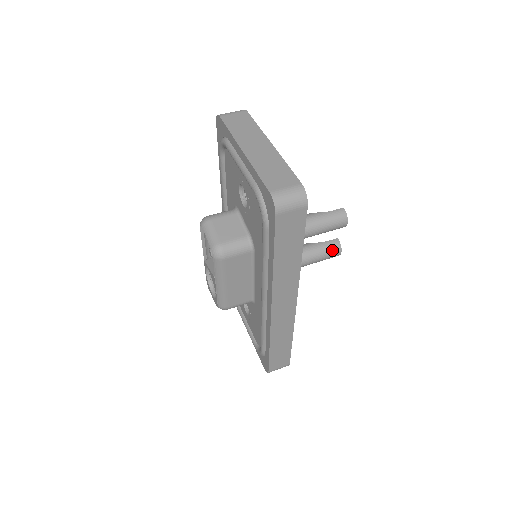
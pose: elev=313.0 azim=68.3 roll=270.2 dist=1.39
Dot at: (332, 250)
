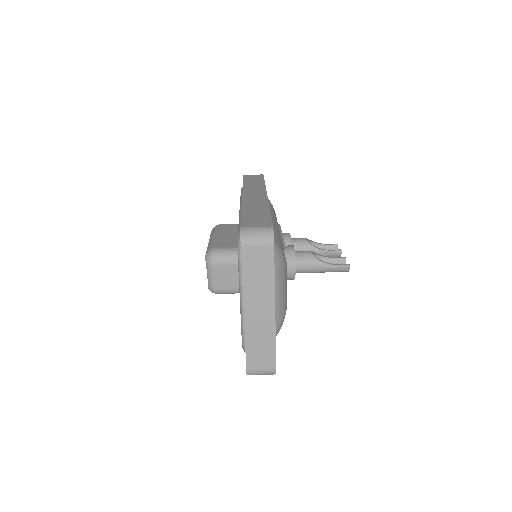
Dot at: occluded
